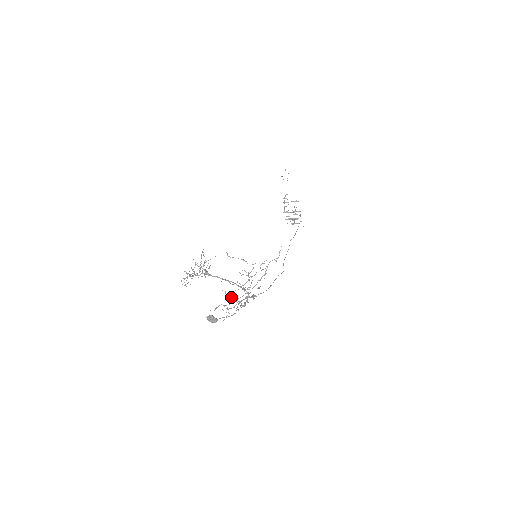
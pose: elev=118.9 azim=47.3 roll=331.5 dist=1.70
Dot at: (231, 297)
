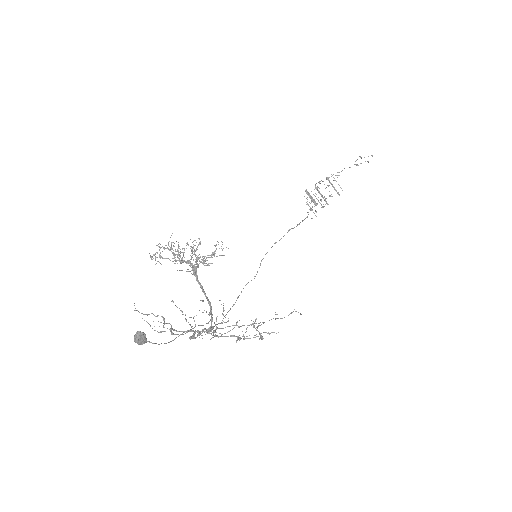
Dot at: (193, 338)
